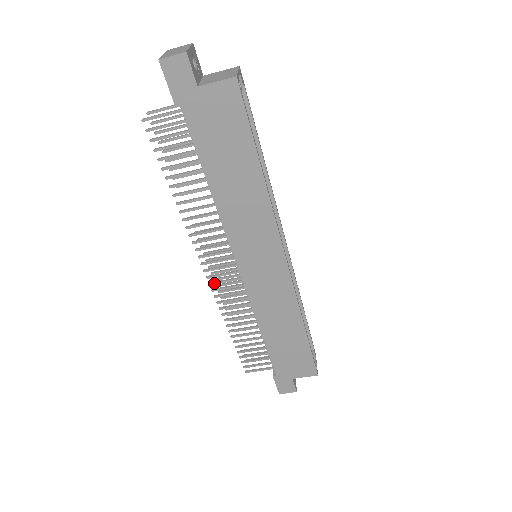
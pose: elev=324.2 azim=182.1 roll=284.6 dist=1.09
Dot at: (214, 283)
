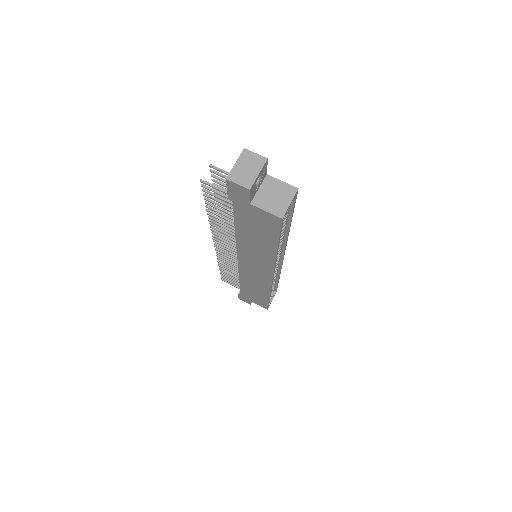
Dot at: (219, 250)
